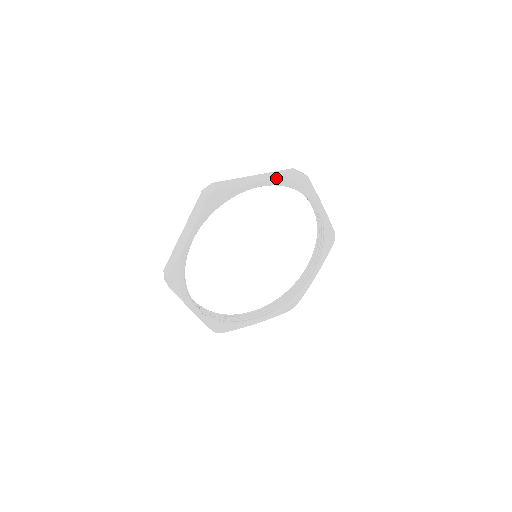
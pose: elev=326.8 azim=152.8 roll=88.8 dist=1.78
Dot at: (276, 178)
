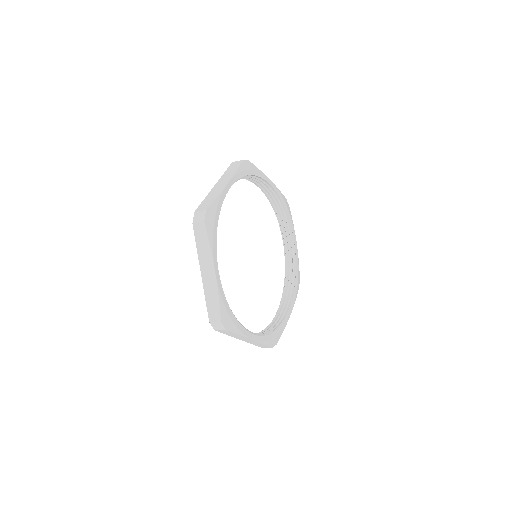
Dot at: occluded
